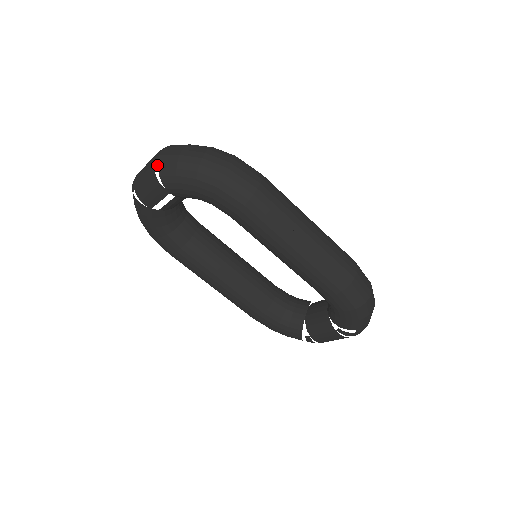
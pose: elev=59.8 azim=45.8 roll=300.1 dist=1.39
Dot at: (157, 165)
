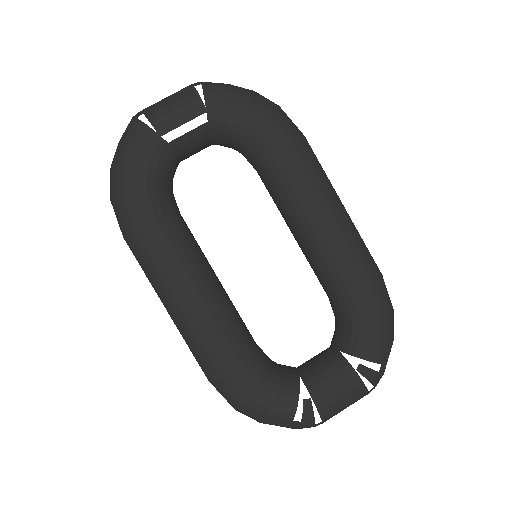
Dot at: (200, 83)
